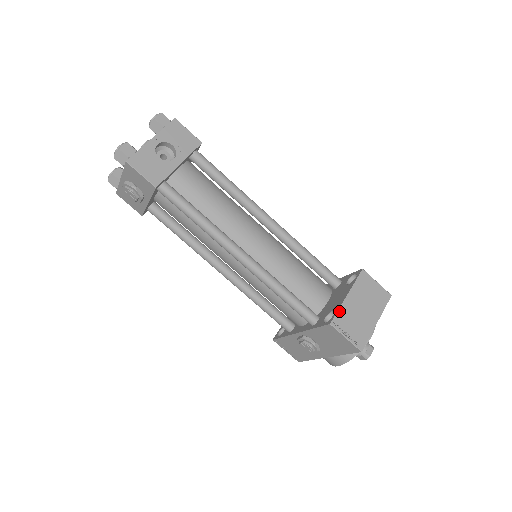
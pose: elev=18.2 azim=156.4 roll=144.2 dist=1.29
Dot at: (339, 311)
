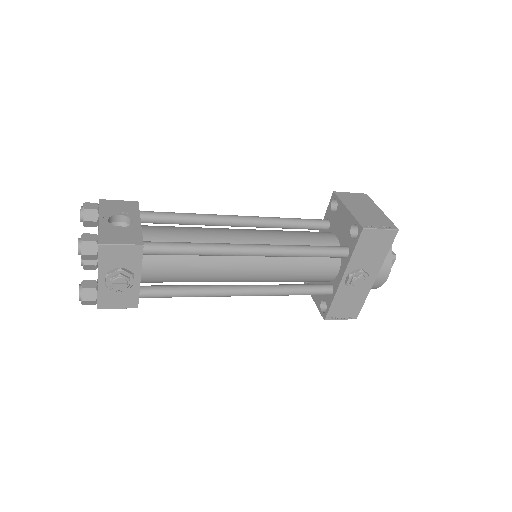
Dot at: (357, 219)
